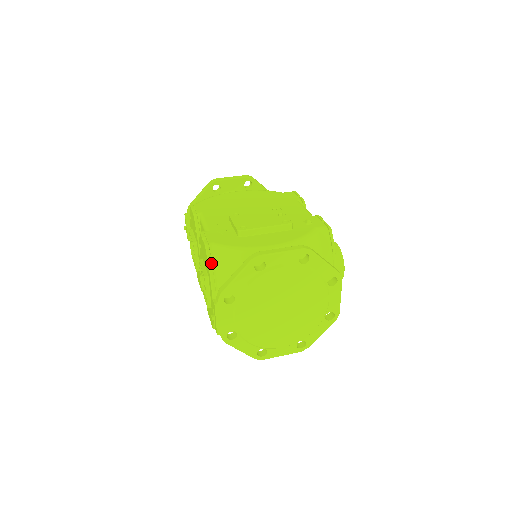
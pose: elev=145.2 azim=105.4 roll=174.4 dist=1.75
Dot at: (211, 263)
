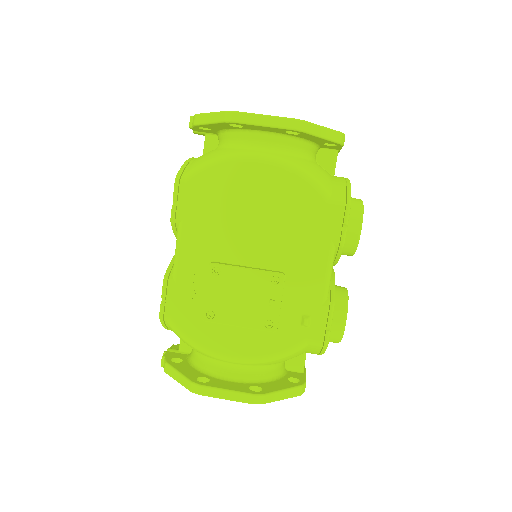
Dot at: (166, 327)
